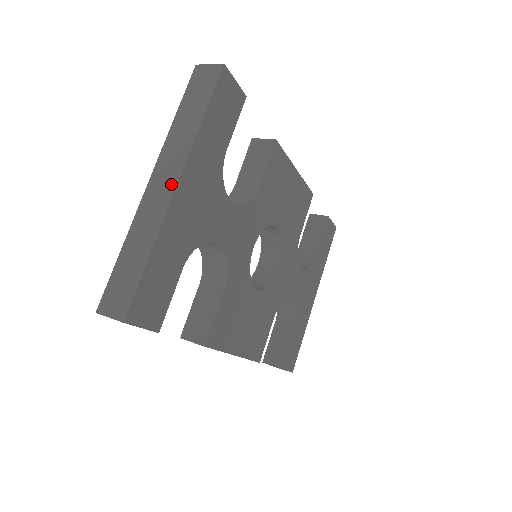
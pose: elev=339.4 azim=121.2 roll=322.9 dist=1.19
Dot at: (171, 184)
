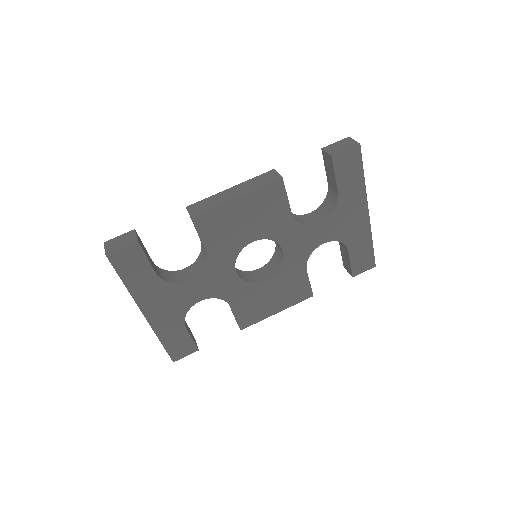
Dot at: (142, 312)
